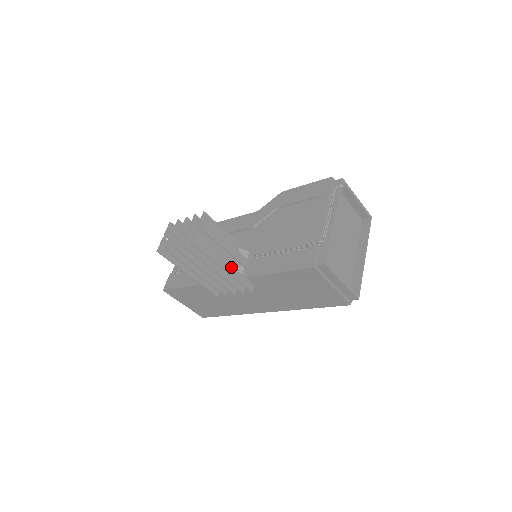
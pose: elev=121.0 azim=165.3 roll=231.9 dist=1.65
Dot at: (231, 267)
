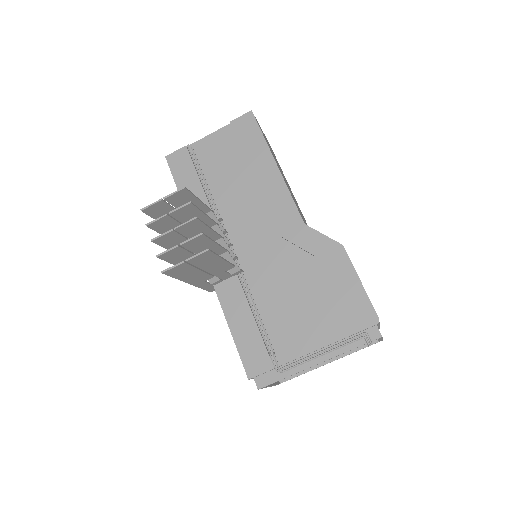
Dot at: (202, 281)
